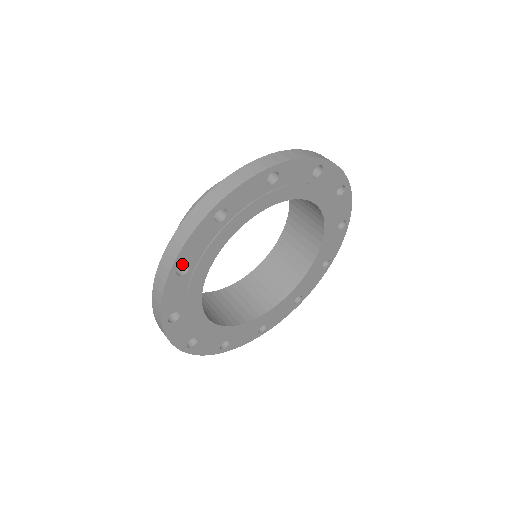
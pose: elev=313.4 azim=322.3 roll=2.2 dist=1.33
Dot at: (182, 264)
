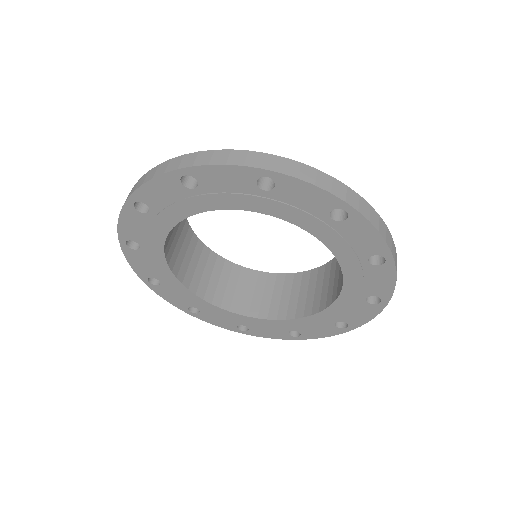
Dot at: occluded
